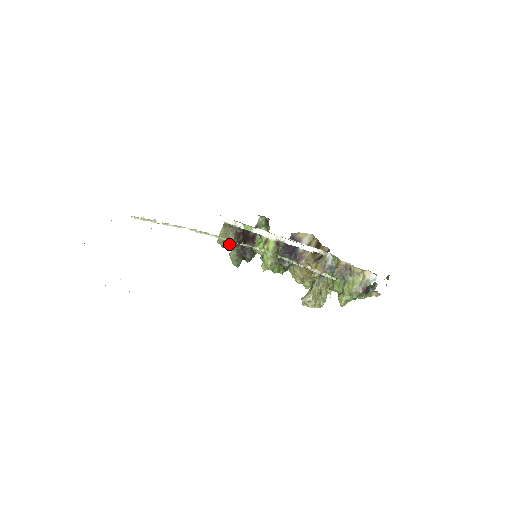
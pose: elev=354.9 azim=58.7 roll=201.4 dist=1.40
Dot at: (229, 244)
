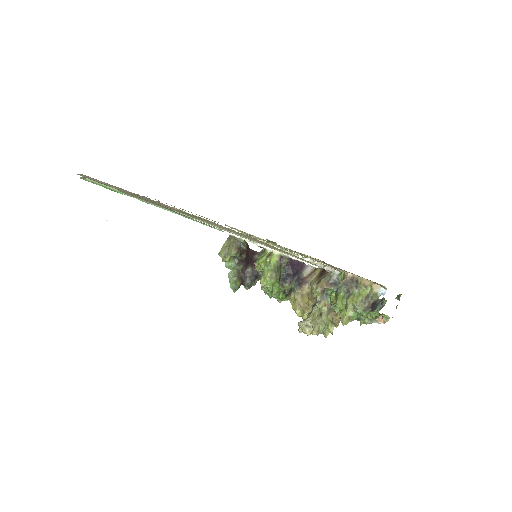
Dot at: (230, 260)
